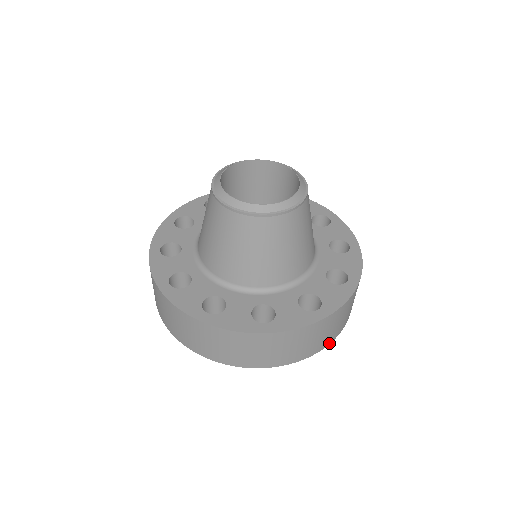
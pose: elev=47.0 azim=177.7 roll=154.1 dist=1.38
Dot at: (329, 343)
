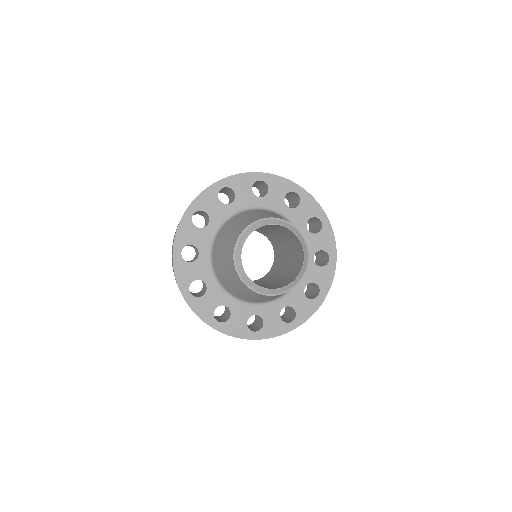
Dot at: occluded
